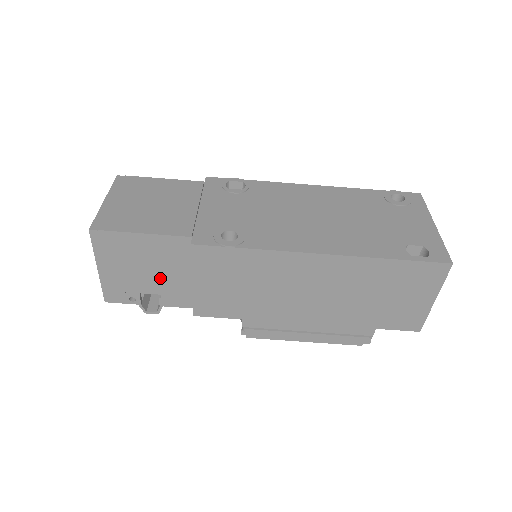
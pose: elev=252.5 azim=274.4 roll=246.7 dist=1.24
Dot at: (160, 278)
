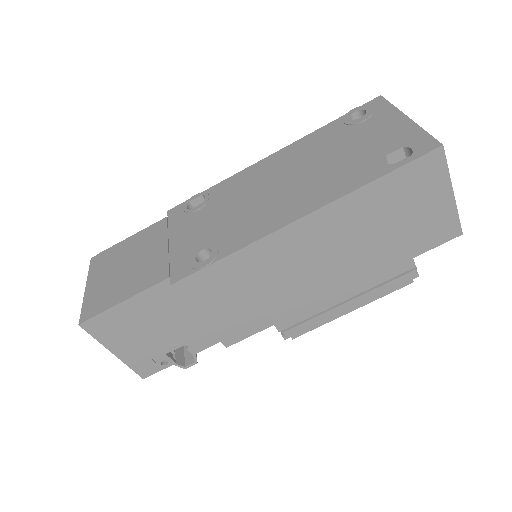
Dot at: (172, 330)
